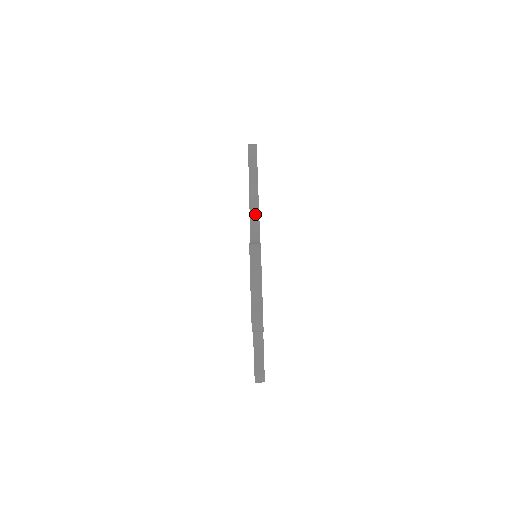
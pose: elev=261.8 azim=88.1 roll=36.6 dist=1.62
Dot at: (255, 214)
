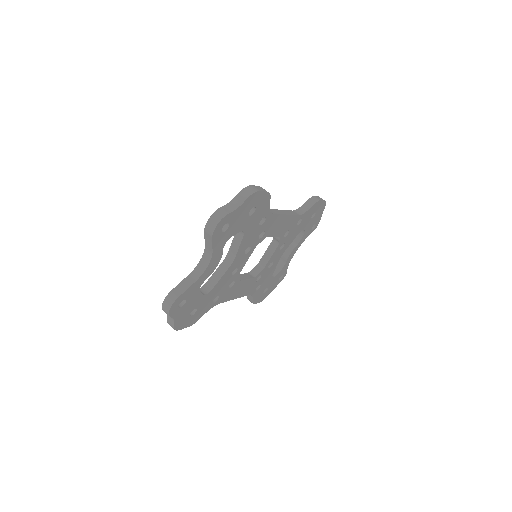
Dot at: (284, 212)
